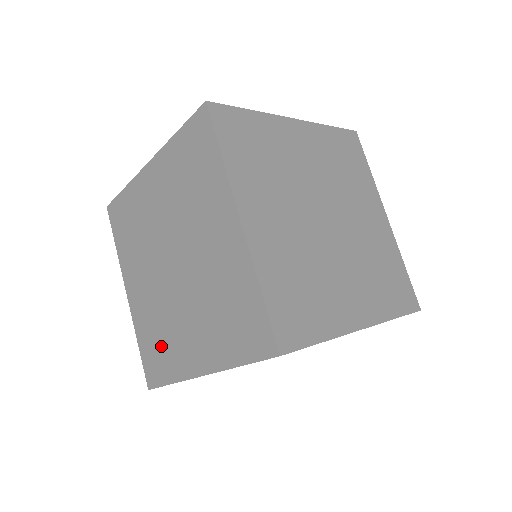
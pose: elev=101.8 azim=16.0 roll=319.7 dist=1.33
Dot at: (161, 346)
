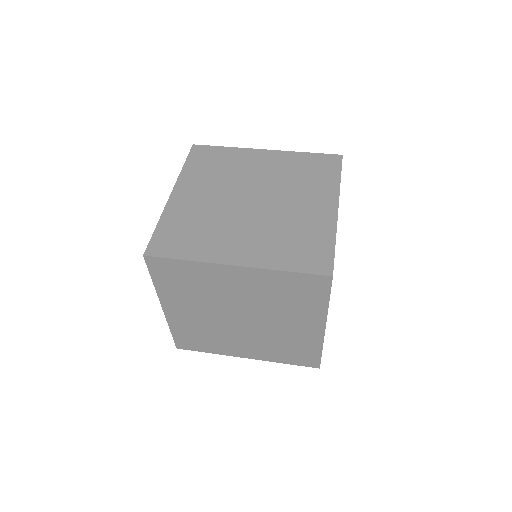
Dot at: (194, 235)
